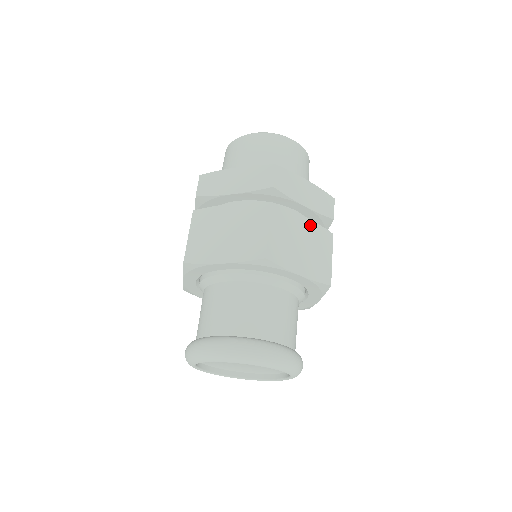
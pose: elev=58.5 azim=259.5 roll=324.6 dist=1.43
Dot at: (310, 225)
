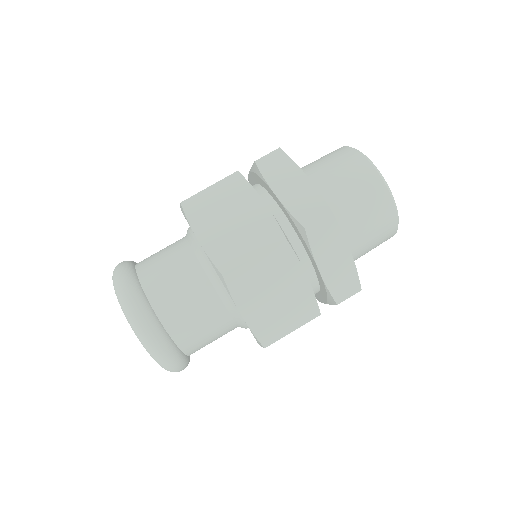
Dot at: (305, 289)
